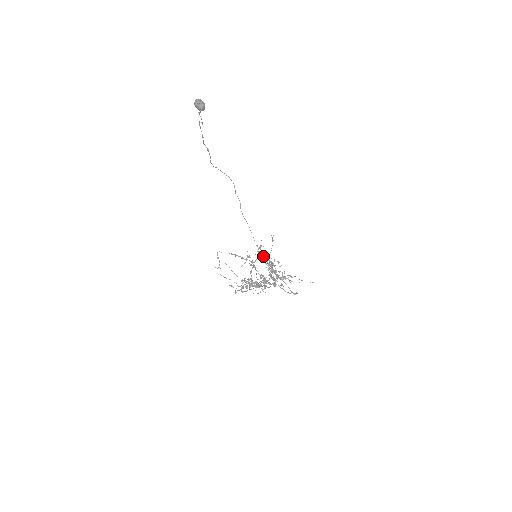
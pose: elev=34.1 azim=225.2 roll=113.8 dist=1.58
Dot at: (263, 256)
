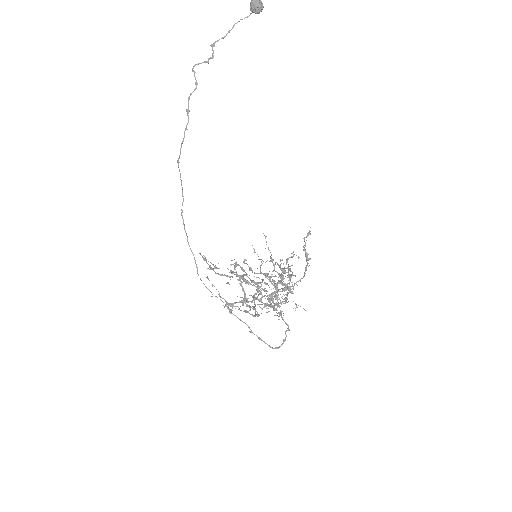
Dot at: occluded
